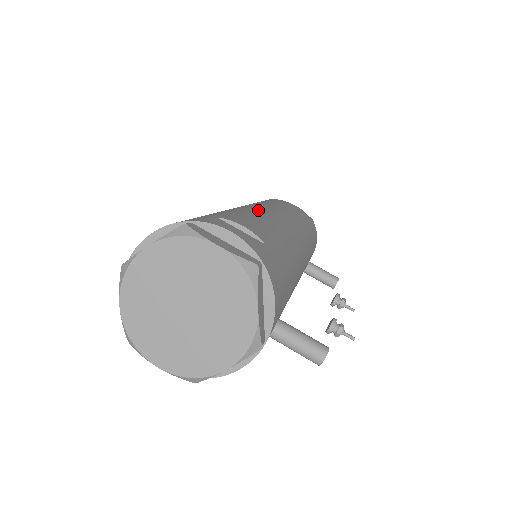
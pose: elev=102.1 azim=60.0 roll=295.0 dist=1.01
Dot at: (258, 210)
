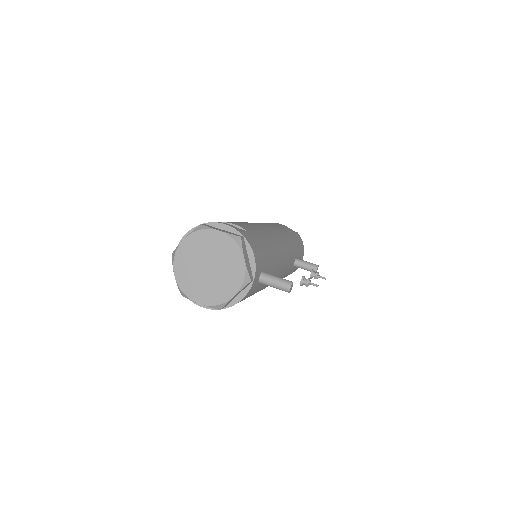
Dot at: occluded
